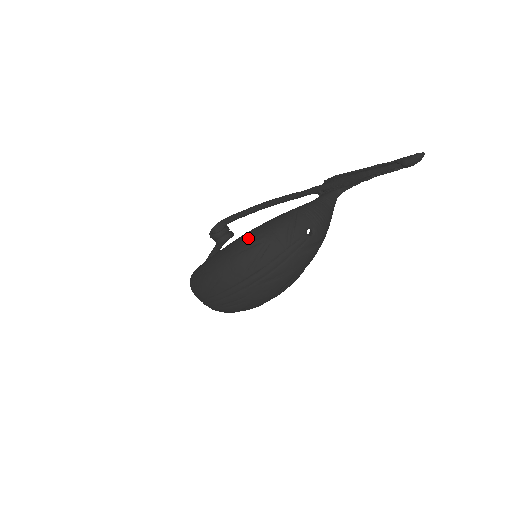
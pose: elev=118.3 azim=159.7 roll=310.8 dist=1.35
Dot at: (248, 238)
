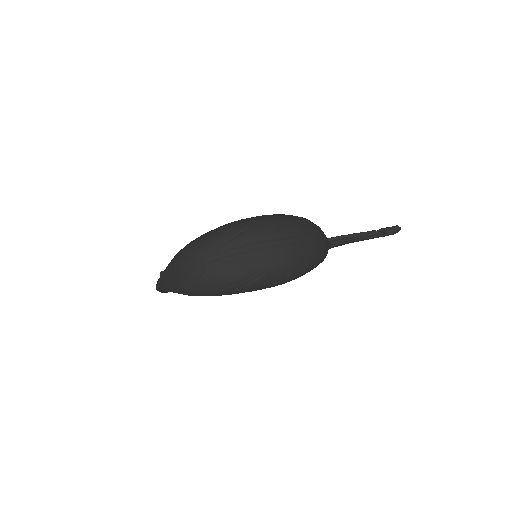
Dot at: (279, 214)
